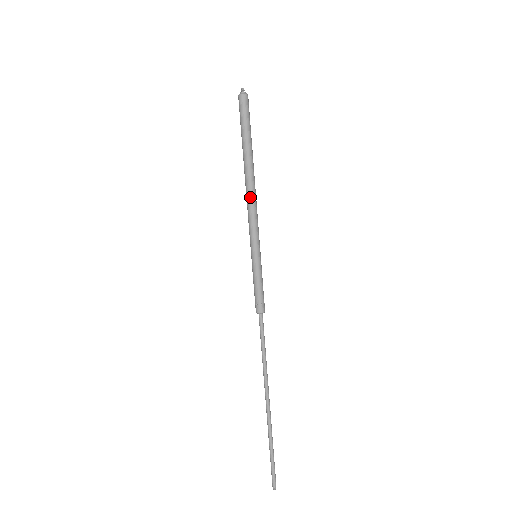
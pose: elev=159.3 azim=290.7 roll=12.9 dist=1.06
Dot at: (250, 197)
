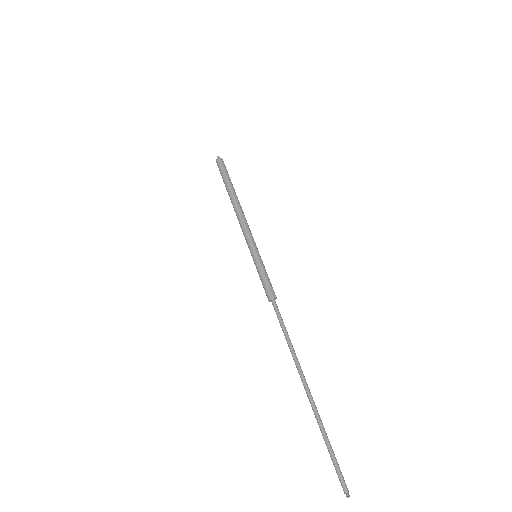
Dot at: (239, 215)
